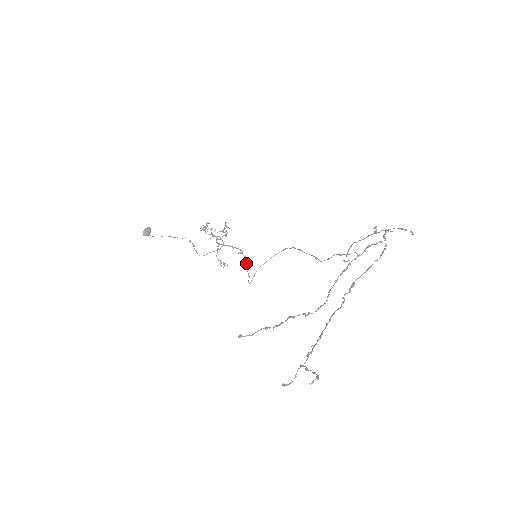
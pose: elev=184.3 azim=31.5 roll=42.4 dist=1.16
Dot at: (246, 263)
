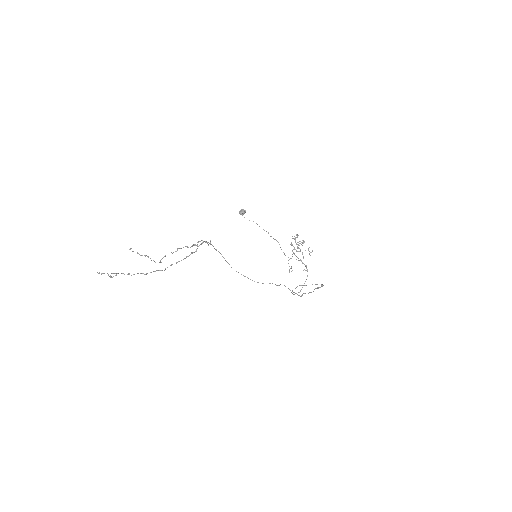
Dot at: (305, 281)
